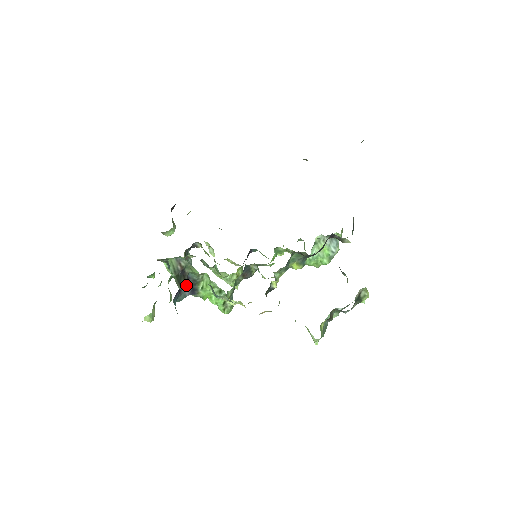
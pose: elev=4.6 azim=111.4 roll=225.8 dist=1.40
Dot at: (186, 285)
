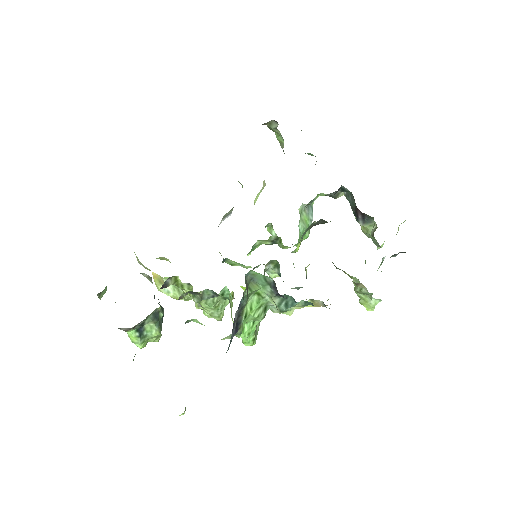
Dot at: occluded
